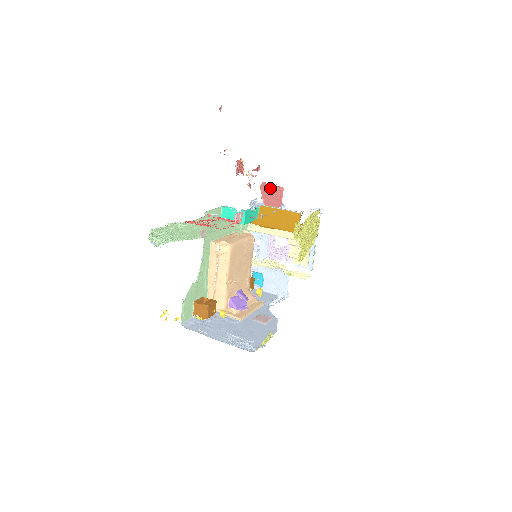
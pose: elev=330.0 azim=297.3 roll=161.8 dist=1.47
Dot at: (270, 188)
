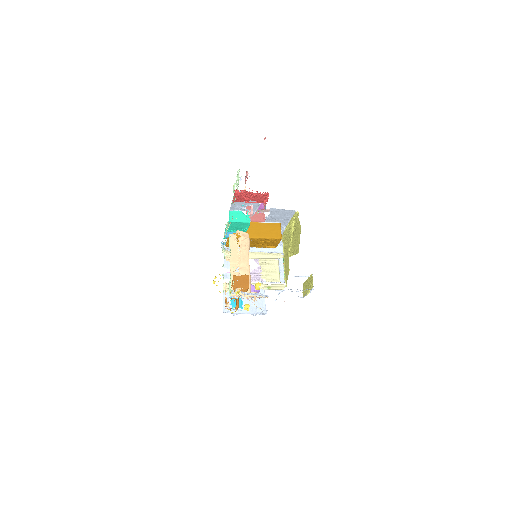
Dot at: occluded
